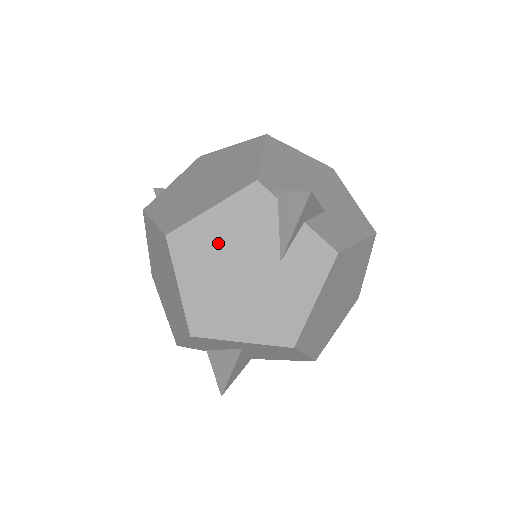
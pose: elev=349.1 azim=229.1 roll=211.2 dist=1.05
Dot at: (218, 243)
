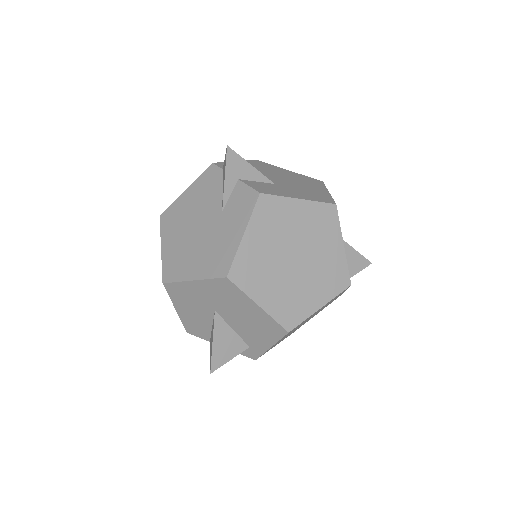
Dot at: (187, 211)
